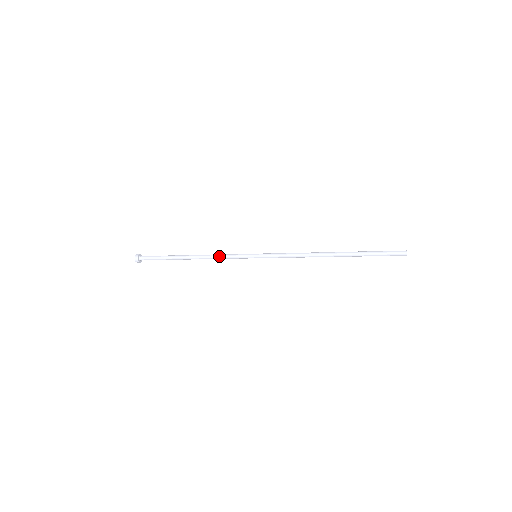
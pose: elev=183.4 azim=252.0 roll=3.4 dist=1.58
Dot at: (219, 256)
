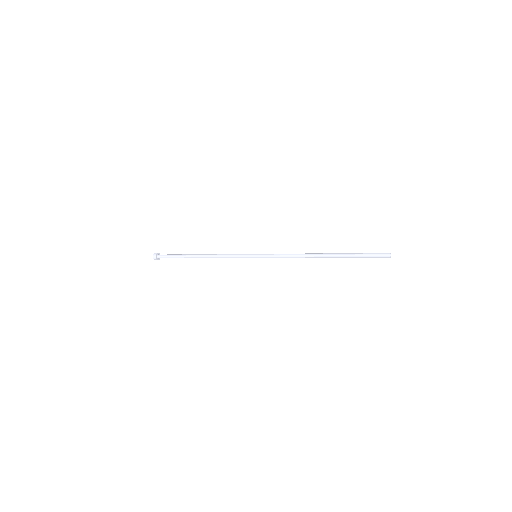
Dot at: (225, 254)
